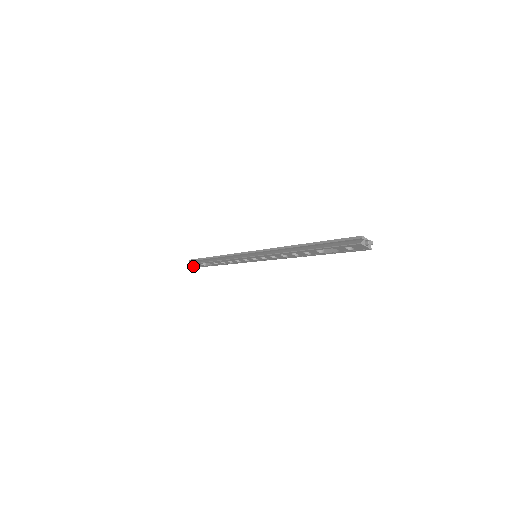
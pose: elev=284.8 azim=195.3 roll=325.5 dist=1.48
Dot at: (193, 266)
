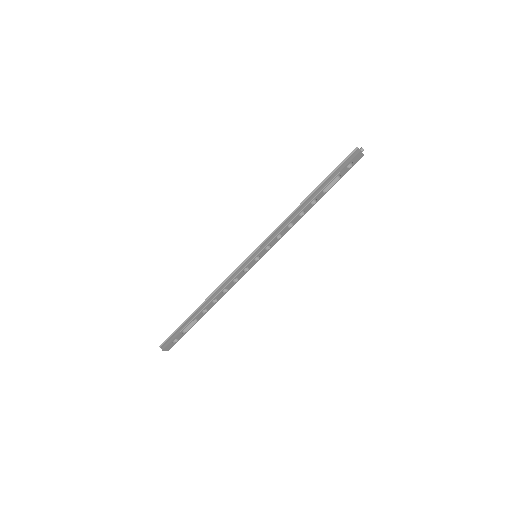
Dot at: (167, 350)
